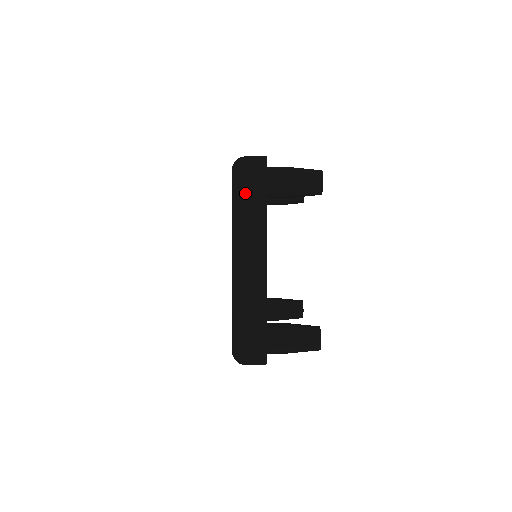
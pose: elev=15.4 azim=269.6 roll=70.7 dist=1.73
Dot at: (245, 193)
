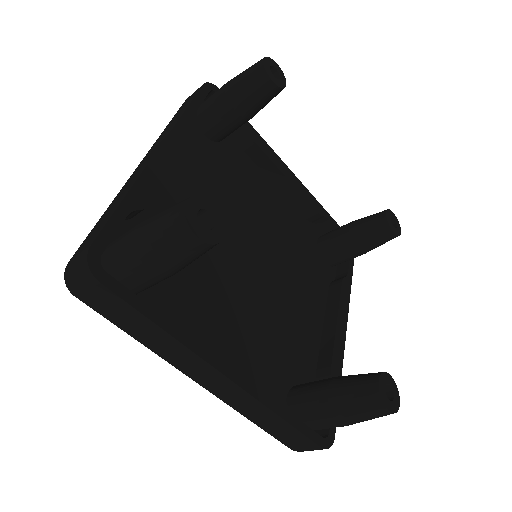
Dot at: (114, 321)
